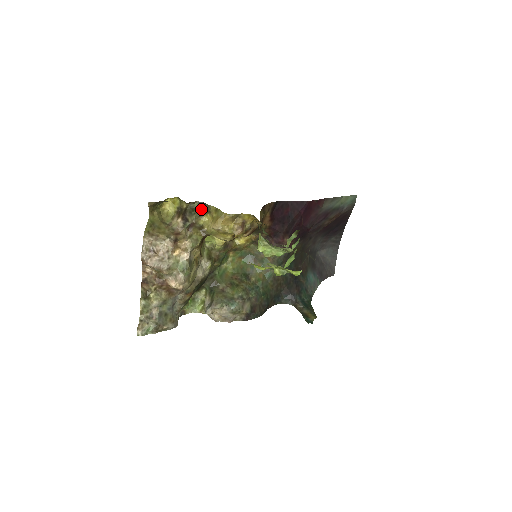
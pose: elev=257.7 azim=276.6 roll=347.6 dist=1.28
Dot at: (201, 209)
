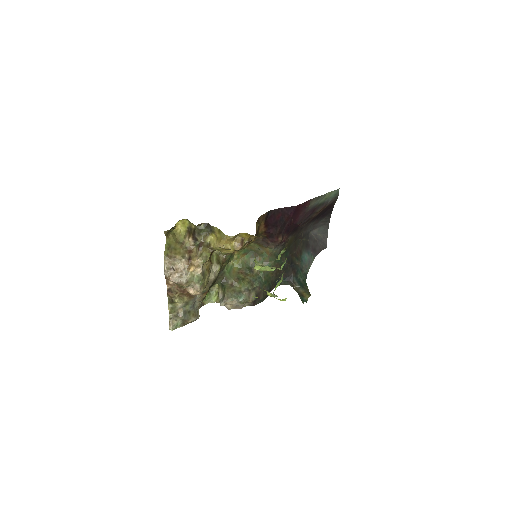
Dot at: (207, 229)
